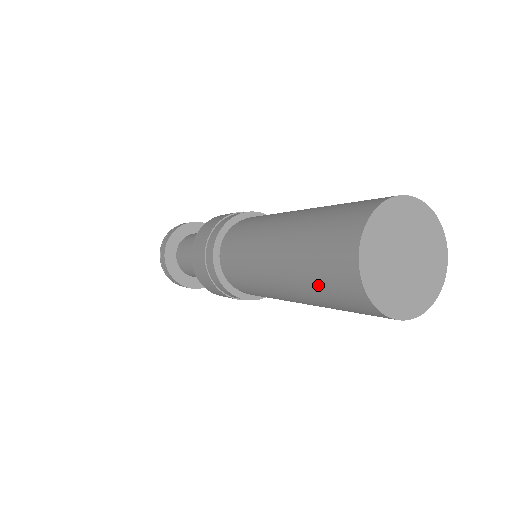
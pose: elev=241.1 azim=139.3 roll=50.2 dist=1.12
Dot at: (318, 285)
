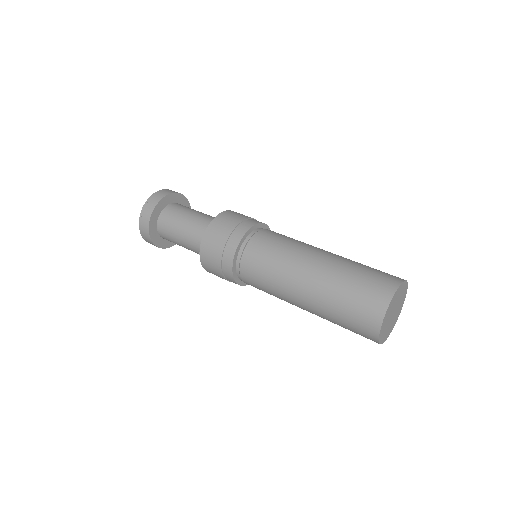
Dot at: (342, 325)
